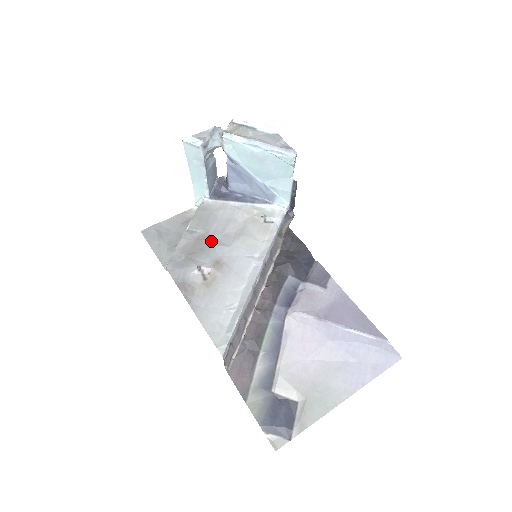
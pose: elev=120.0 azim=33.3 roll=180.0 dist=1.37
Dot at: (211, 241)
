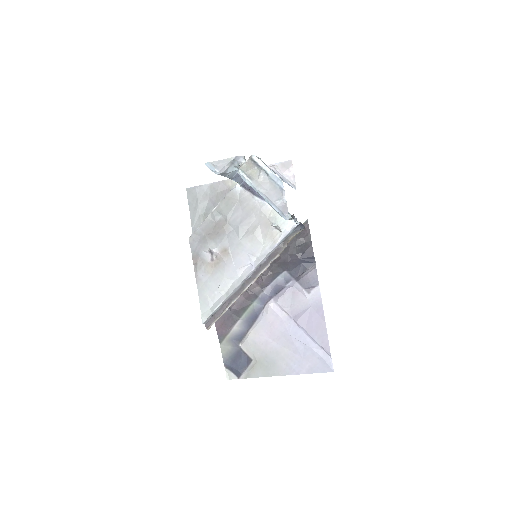
Dot at: (228, 229)
